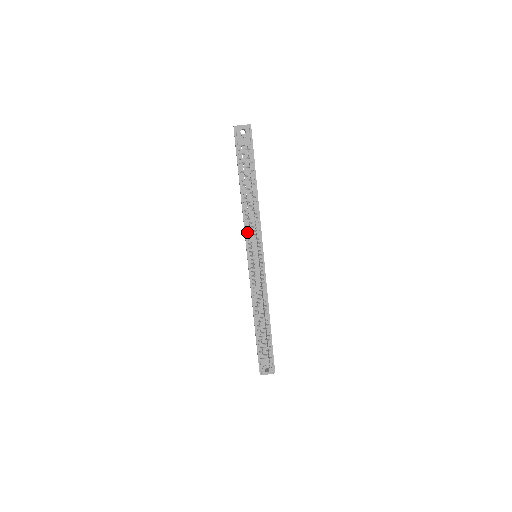
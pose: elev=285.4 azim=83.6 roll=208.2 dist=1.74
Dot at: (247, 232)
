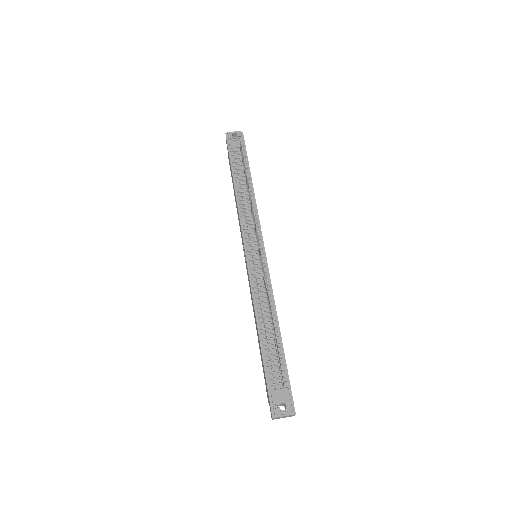
Dot at: (243, 226)
